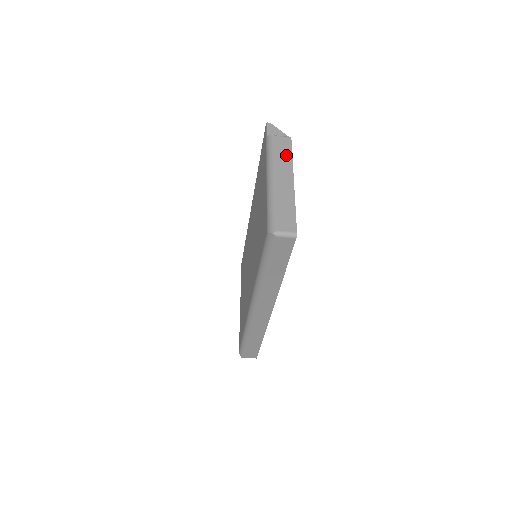
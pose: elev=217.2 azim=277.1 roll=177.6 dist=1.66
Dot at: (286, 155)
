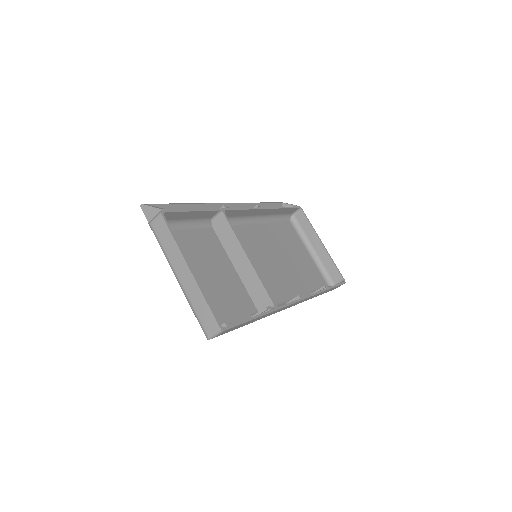
Dot at: (169, 241)
